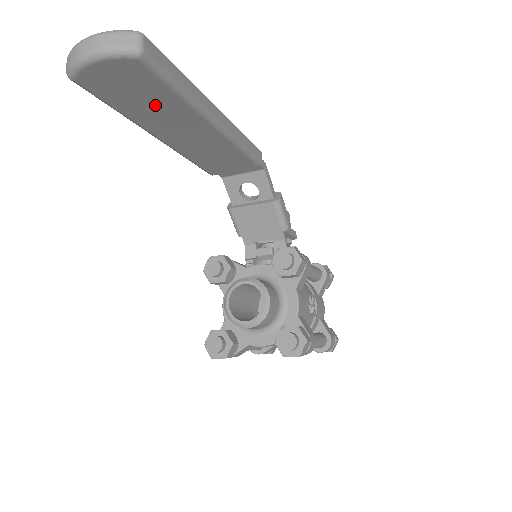
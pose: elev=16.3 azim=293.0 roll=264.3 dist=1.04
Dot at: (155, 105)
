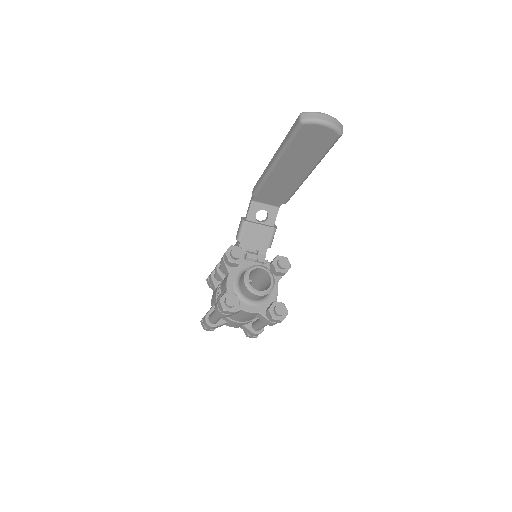
Dot at: (307, 153)
